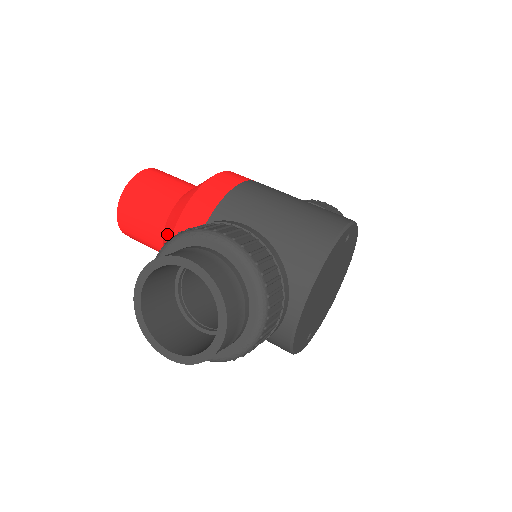
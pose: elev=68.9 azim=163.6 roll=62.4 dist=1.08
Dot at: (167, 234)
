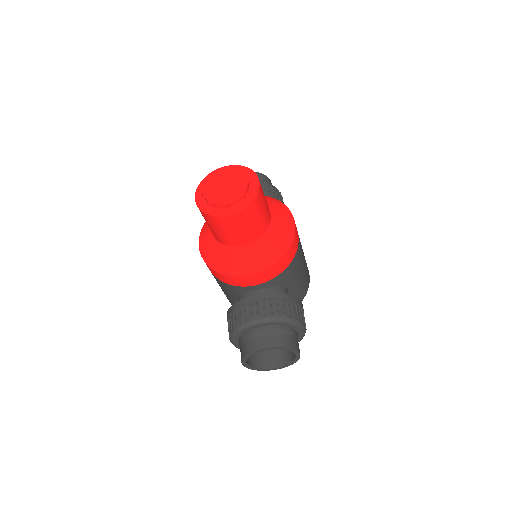
Dot at: (250, 260)
